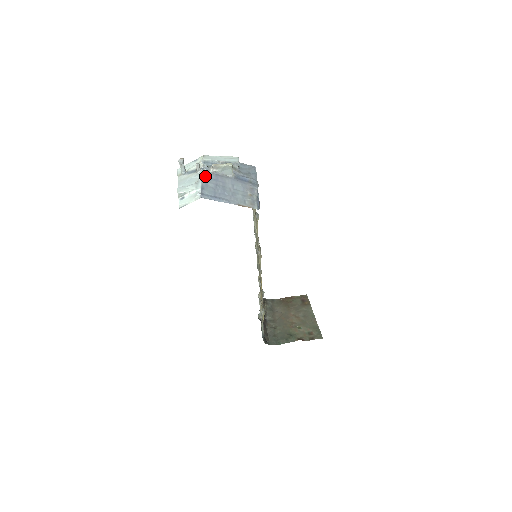
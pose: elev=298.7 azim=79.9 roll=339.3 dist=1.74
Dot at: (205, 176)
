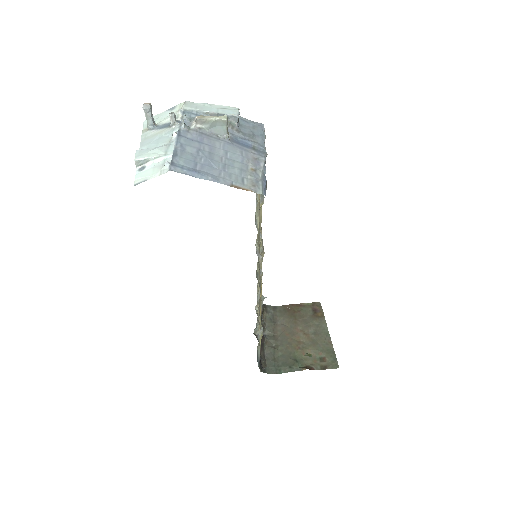
Dot at: (182, 134)
